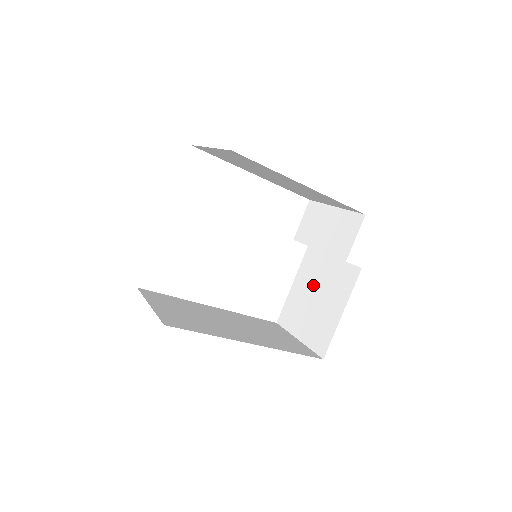
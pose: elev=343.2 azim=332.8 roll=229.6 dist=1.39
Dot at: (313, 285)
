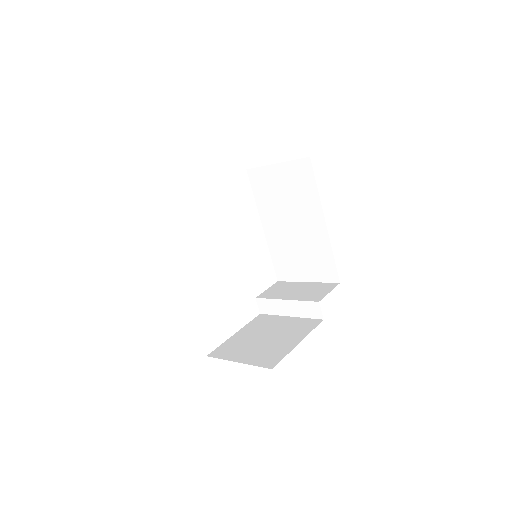
Dot at: (264, 331)
